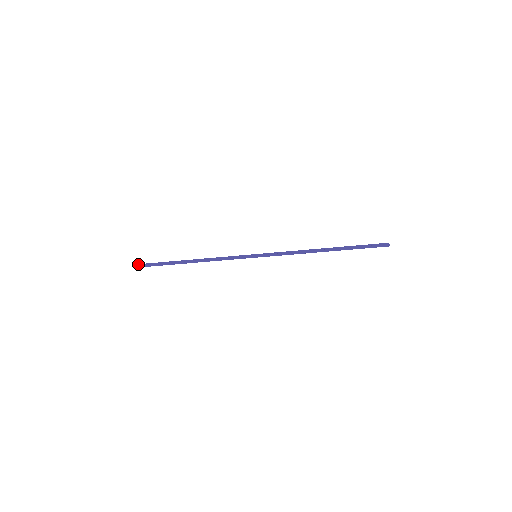
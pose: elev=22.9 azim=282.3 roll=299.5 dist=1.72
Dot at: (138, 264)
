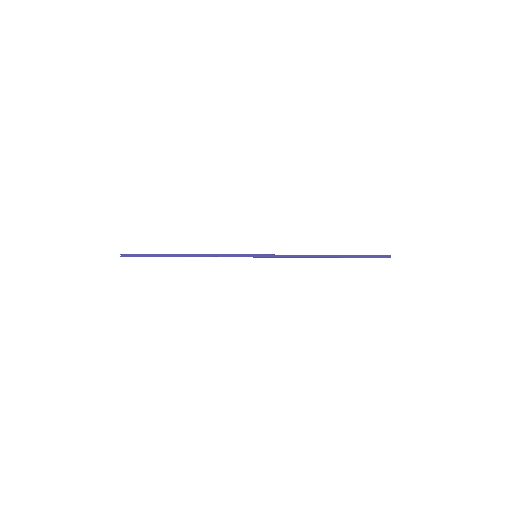
Dot at: (122, 254)
